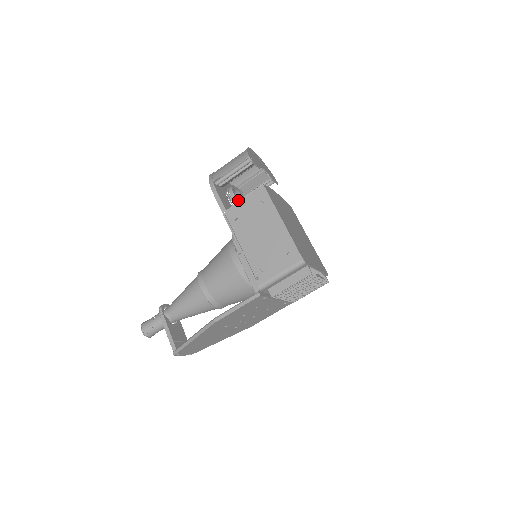
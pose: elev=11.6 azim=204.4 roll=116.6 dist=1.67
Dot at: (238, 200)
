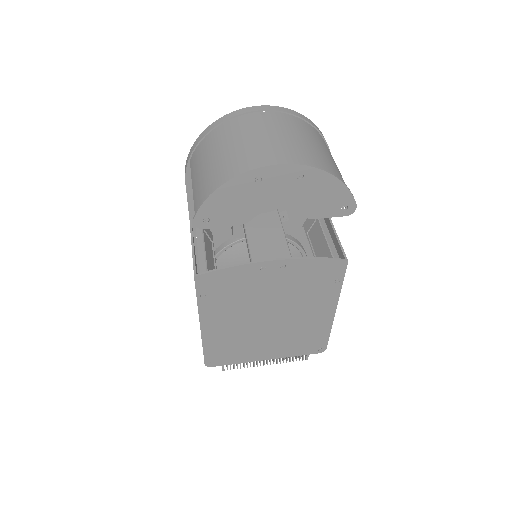
Dot at: occluded
